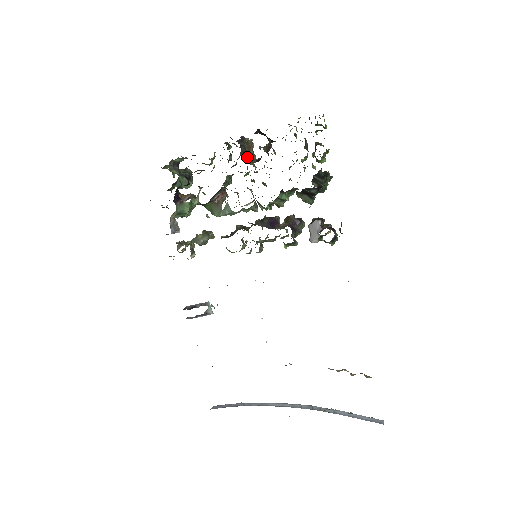
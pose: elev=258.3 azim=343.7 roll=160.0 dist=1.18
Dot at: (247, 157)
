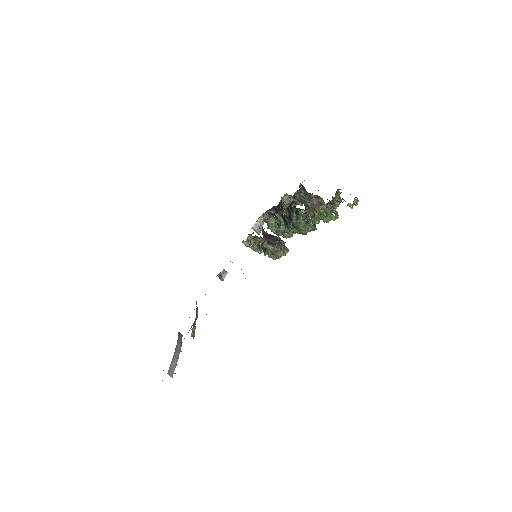
Dot at: (306, 204)
